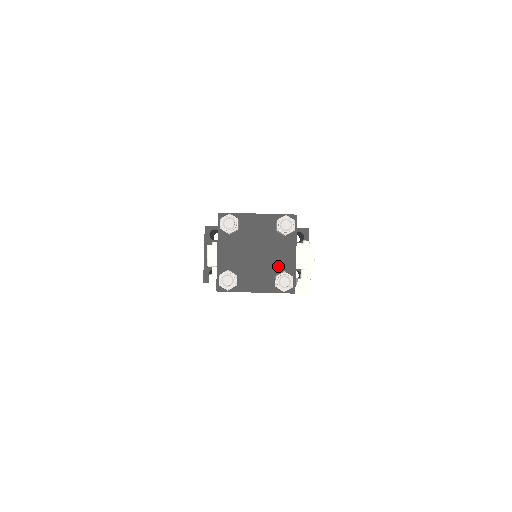
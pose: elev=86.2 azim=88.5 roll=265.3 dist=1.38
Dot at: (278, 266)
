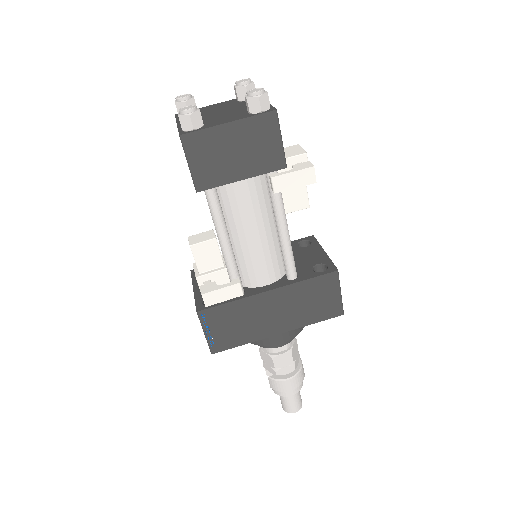
Dot at: occluded
